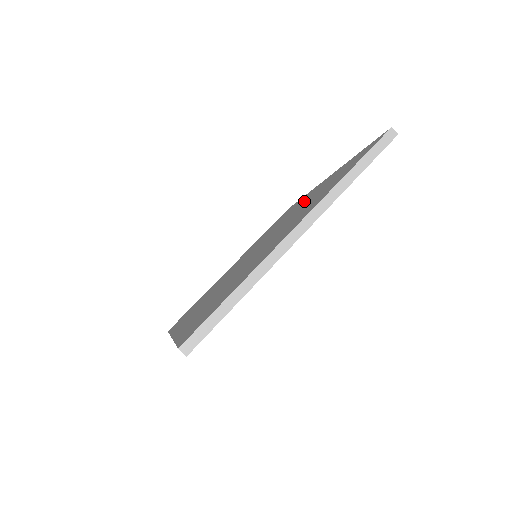
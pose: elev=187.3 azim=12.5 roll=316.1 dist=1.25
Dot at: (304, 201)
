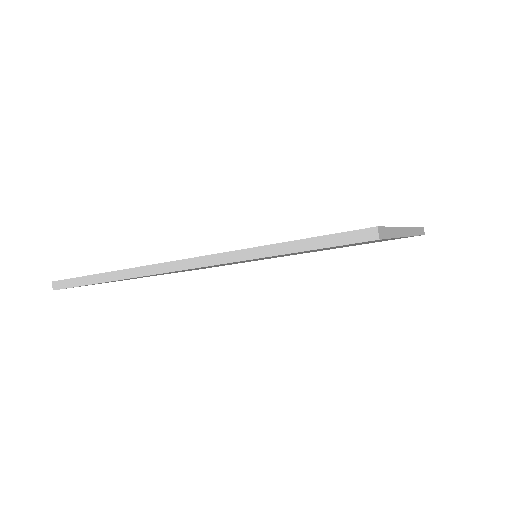
Dot at: occluded
